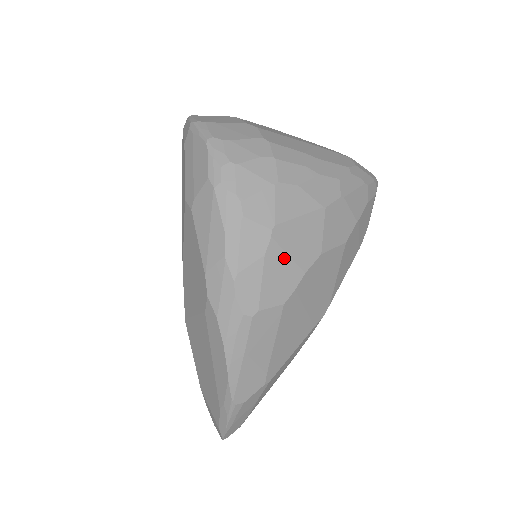
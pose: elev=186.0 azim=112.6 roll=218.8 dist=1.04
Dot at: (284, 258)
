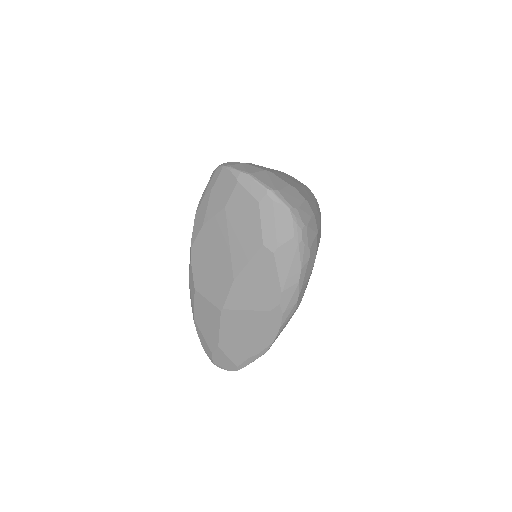
Dot at: occluded
